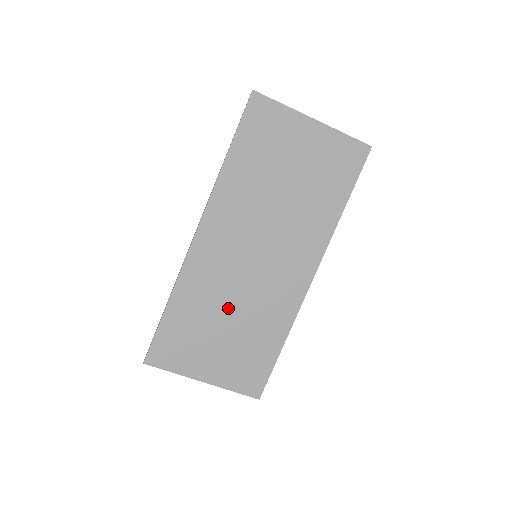
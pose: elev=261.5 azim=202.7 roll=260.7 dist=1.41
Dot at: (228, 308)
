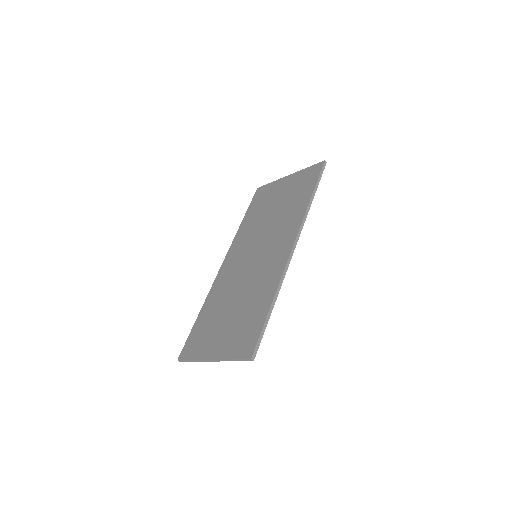
Dot at: (235, 296)
